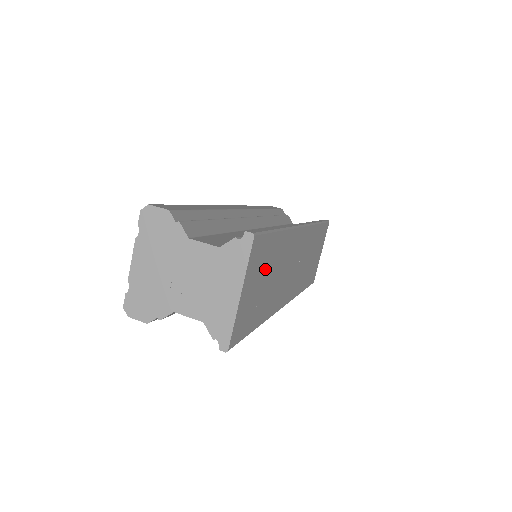
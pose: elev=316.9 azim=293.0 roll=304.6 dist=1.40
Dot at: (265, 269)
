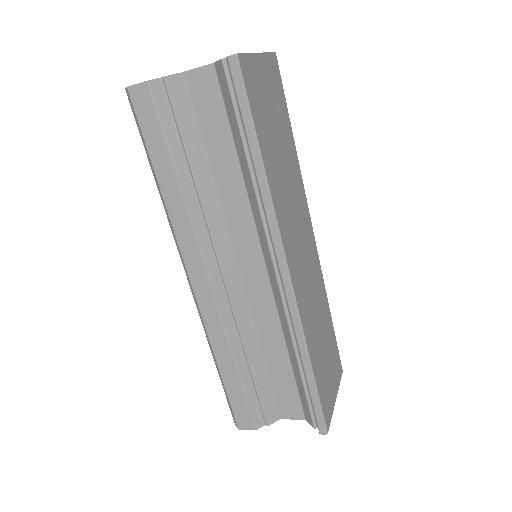
Dot at: (278, 119)
